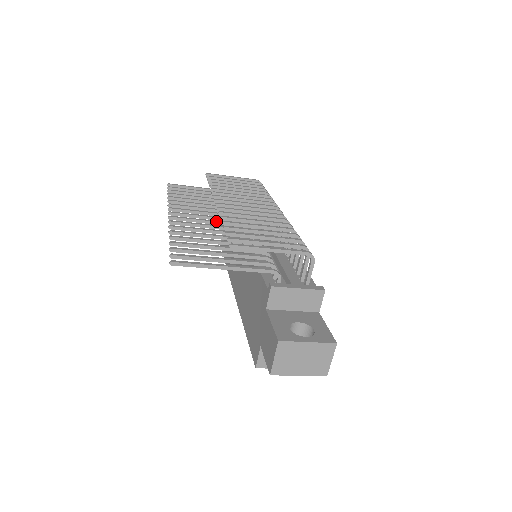
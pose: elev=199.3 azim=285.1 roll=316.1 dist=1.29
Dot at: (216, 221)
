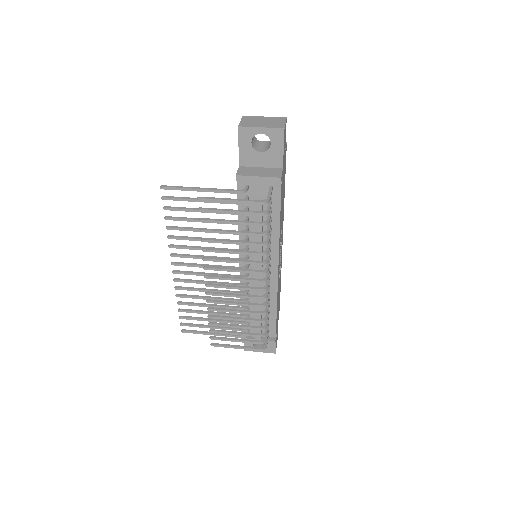
Dot at: occluded
